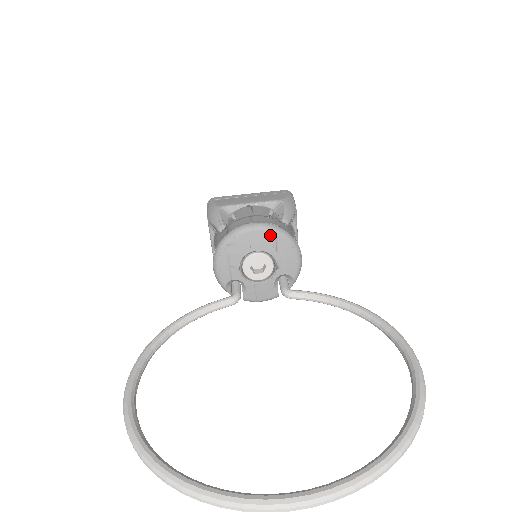
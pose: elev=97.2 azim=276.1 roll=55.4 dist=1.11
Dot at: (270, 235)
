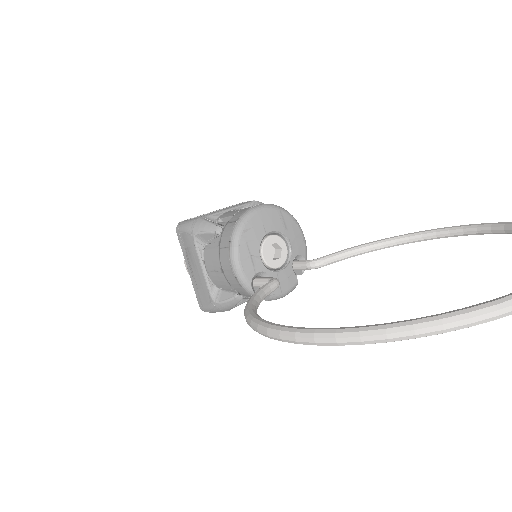
Dot at: (276, 213)
